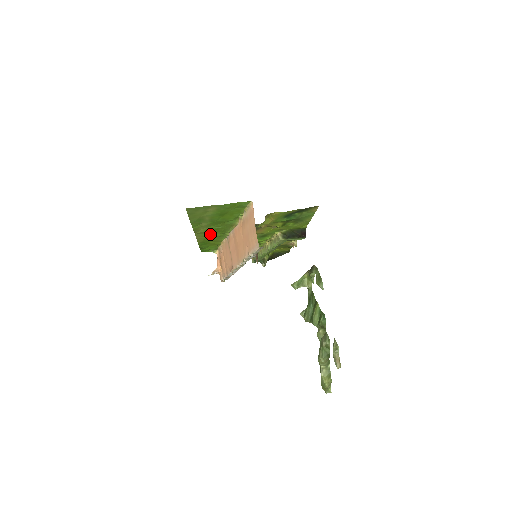
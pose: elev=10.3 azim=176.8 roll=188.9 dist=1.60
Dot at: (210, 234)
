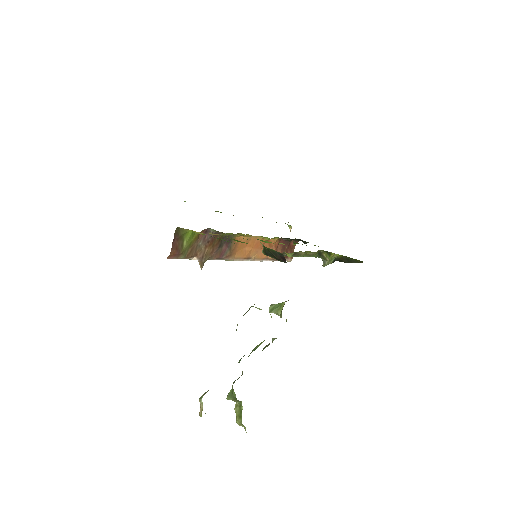
Dot at: occluded
